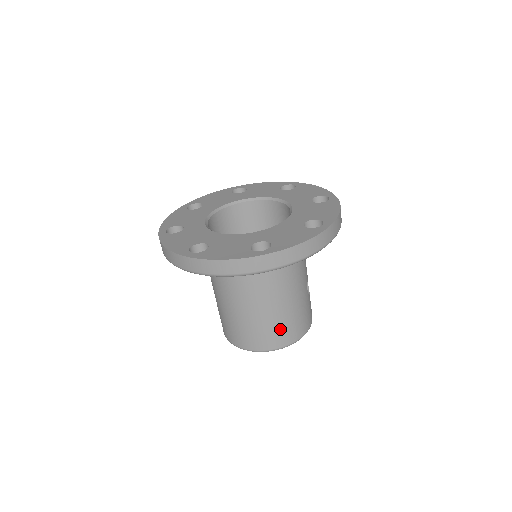
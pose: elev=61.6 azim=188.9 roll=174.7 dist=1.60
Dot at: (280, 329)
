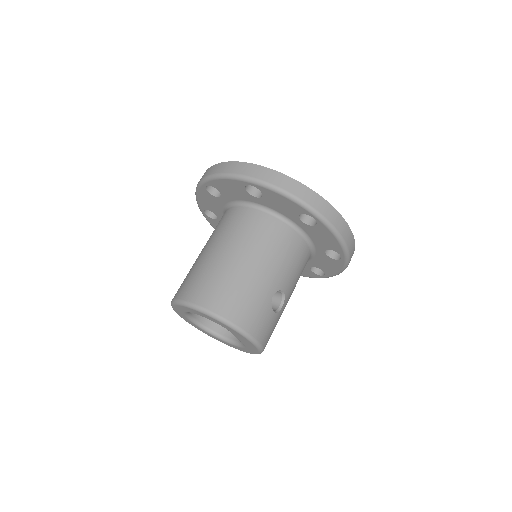
Dot at: (221, 287)
